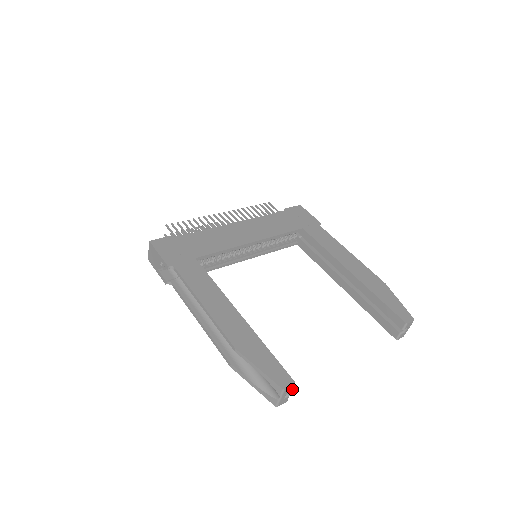
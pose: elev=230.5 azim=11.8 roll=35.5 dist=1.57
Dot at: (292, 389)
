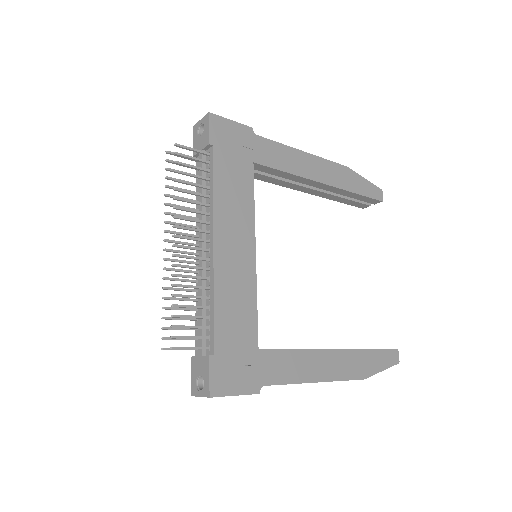
Dot at: occluded
